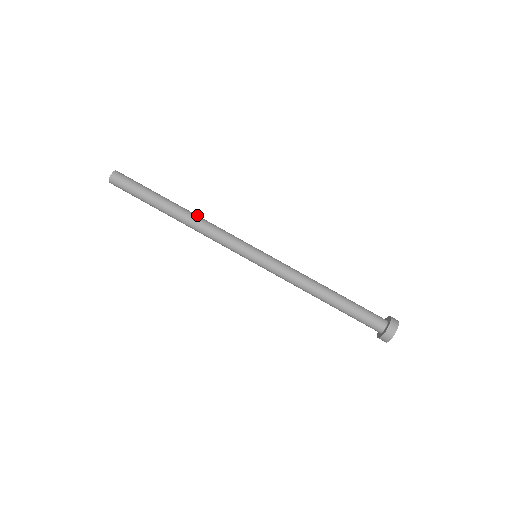
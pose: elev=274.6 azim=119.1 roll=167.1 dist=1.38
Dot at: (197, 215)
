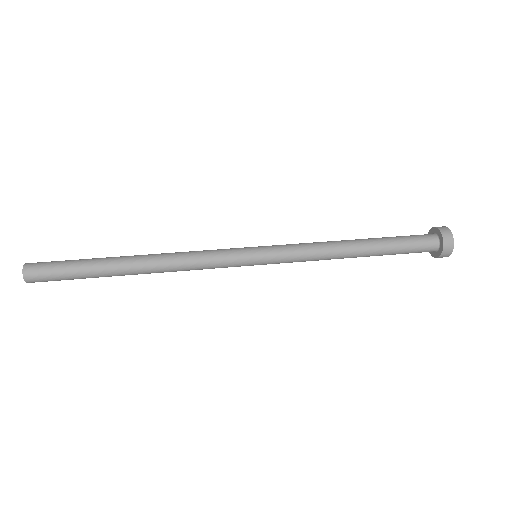
Dot at: occluded
